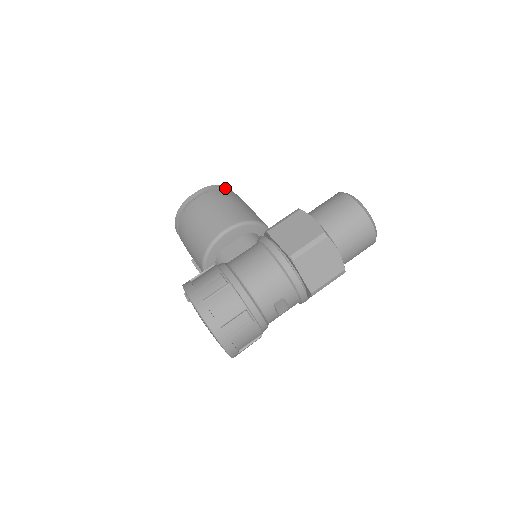
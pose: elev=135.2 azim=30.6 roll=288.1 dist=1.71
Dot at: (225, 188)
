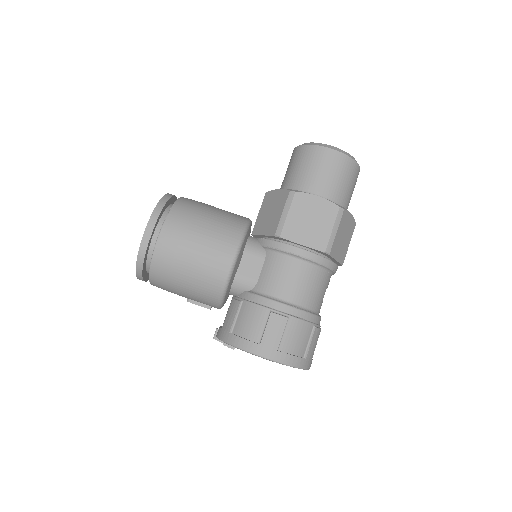
Dot at: (168, 199)
